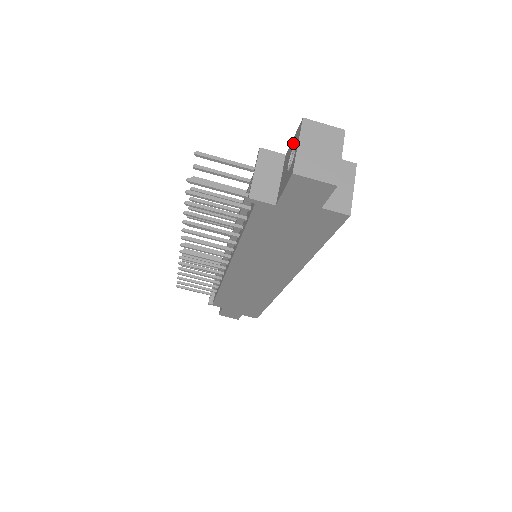
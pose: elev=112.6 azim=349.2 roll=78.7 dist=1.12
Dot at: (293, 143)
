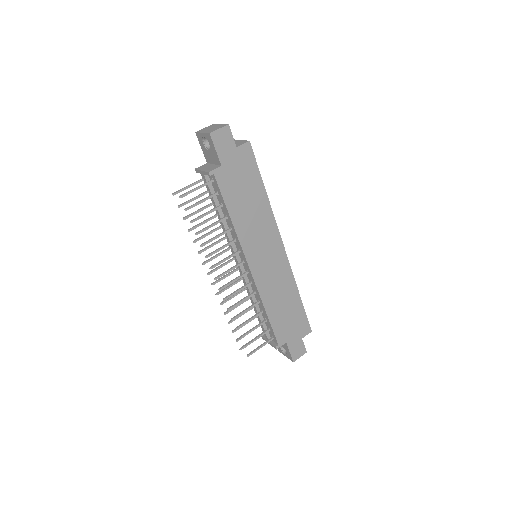
Dot at: (202, 146)
